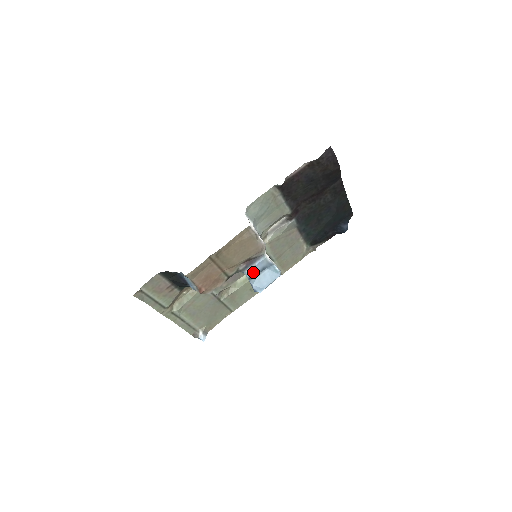
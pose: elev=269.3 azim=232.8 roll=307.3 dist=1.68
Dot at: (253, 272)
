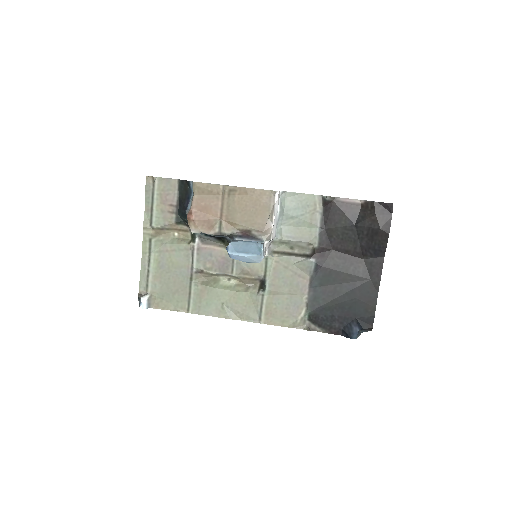
Dot at: (241, 240)
